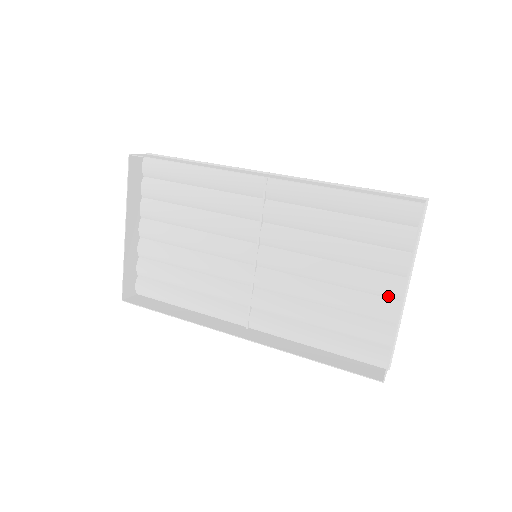
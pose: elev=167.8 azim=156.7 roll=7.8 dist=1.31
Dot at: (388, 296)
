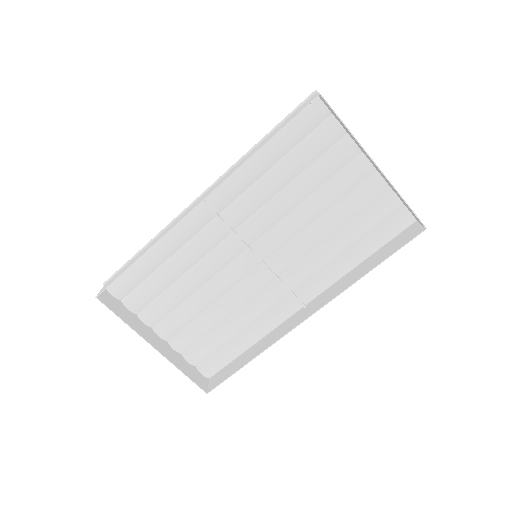
Dot at: (364, 177)
